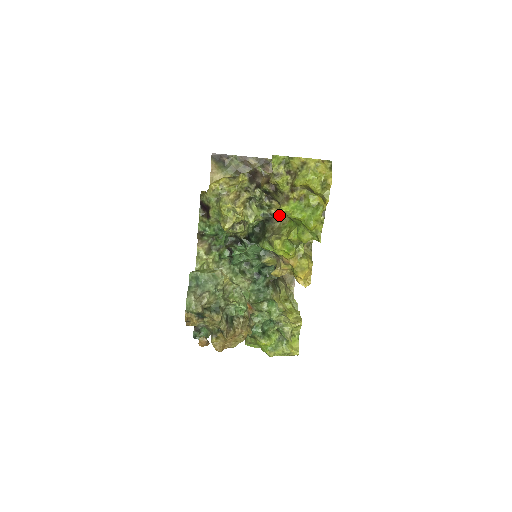
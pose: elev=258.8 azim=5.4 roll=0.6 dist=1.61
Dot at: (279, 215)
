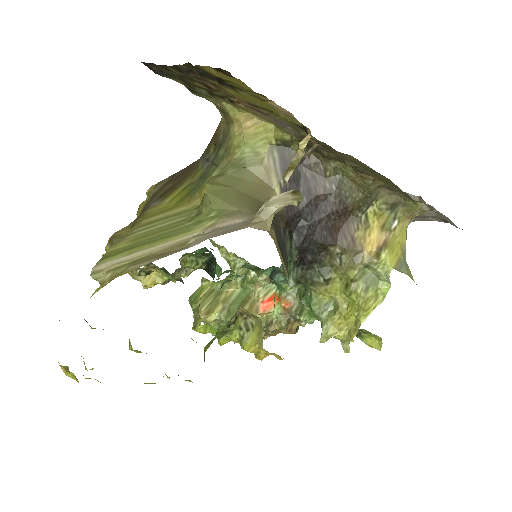
Dot at: occluded
